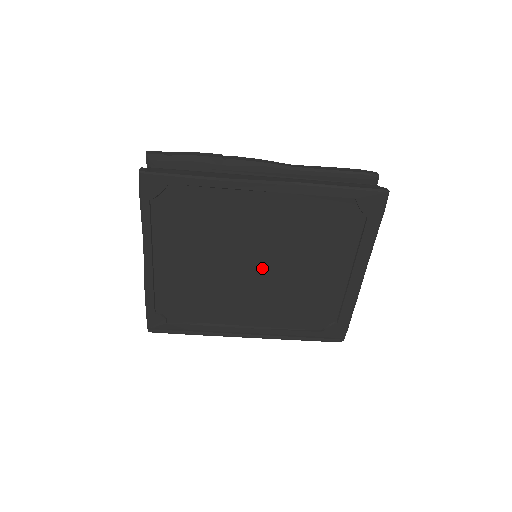
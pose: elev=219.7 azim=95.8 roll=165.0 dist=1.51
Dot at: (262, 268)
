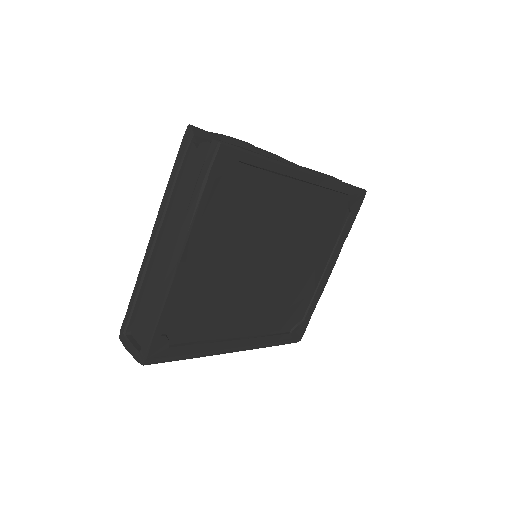
Dot at: (273, 265)
